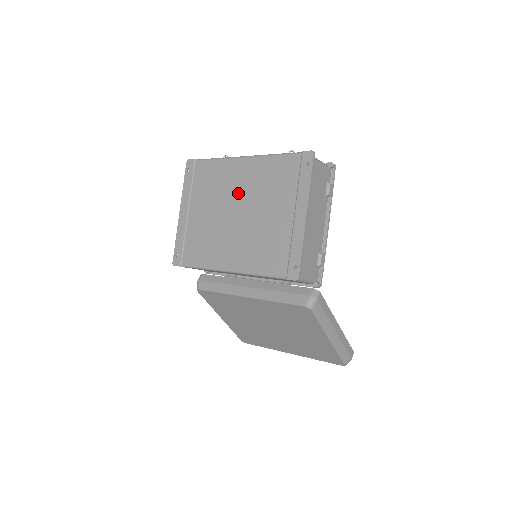
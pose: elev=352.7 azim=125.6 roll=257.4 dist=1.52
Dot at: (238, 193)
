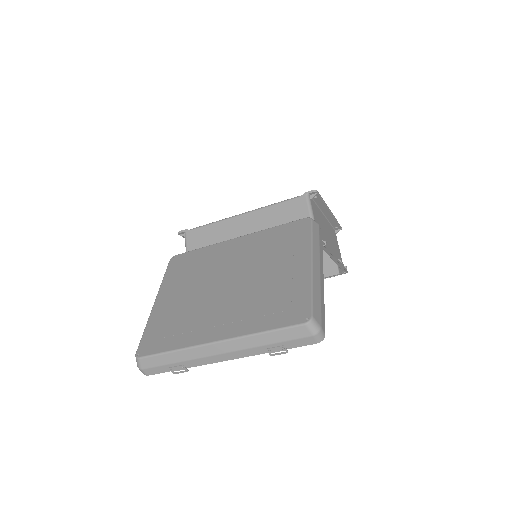
Dot at: occluded
